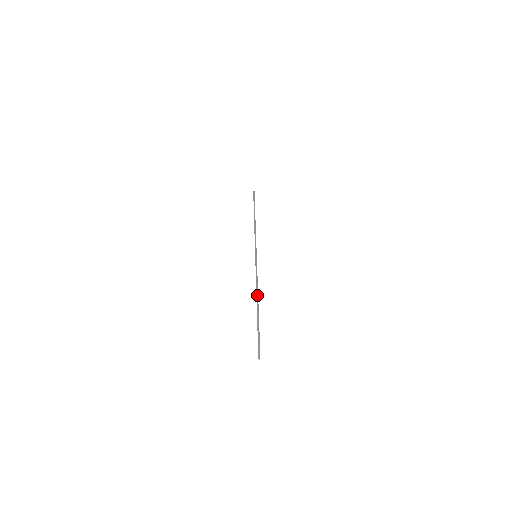
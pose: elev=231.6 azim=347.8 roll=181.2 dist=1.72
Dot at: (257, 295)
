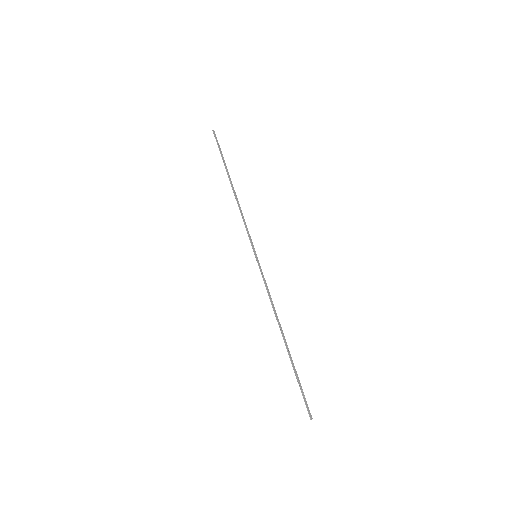
Dot at: occluded
